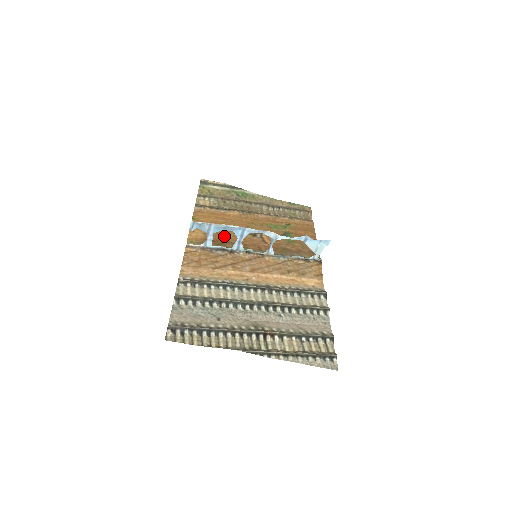
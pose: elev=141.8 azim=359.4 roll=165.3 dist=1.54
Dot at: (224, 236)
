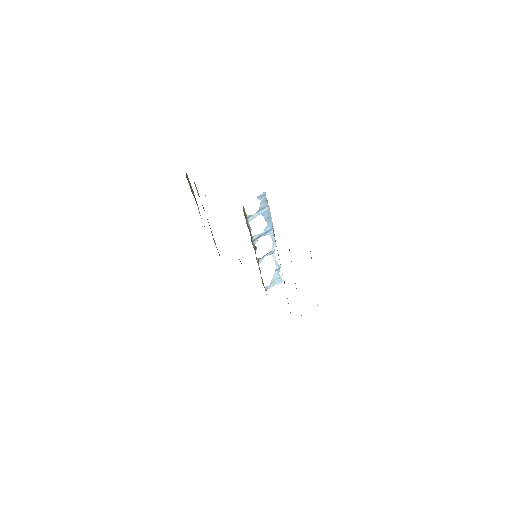
Dot at: occluded
